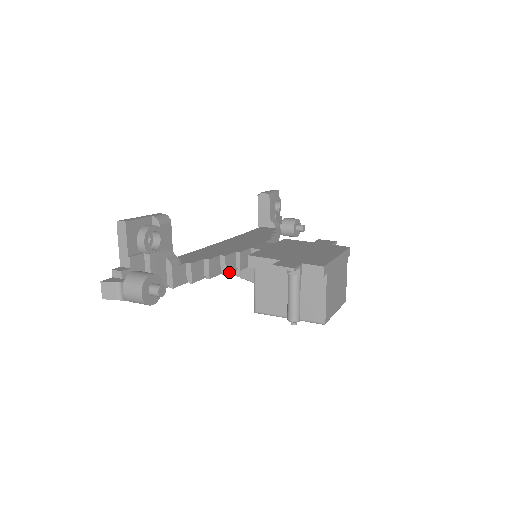
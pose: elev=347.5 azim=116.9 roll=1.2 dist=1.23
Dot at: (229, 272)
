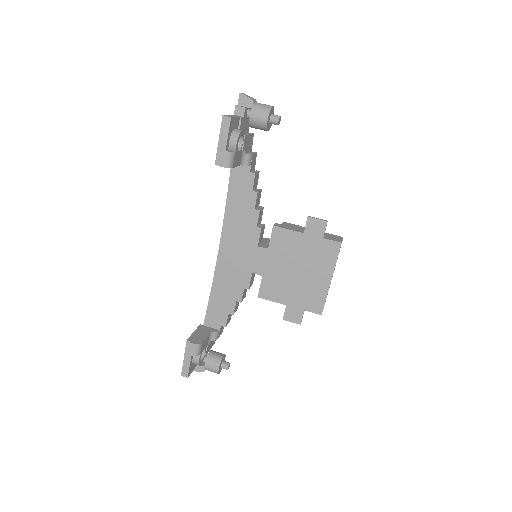
Dot at: occluded
